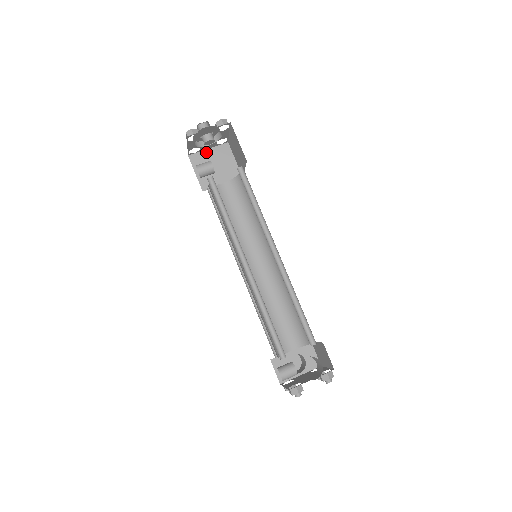
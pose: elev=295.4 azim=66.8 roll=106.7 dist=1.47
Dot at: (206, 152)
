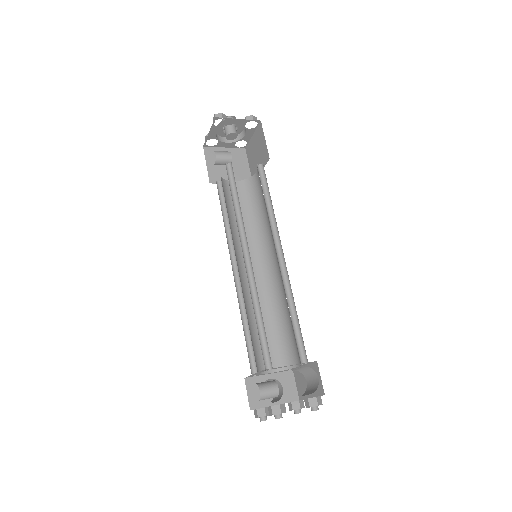
Dot at: (222, 149)
